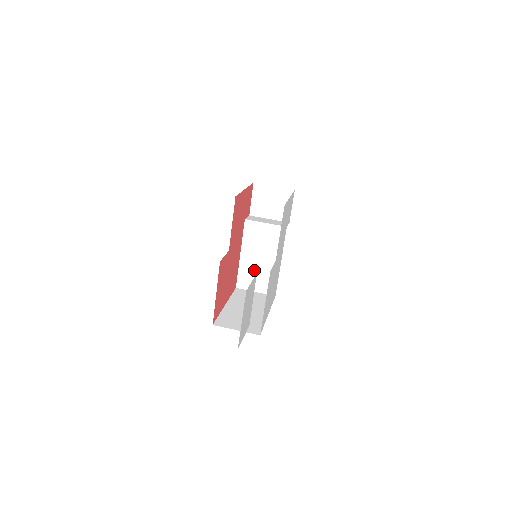
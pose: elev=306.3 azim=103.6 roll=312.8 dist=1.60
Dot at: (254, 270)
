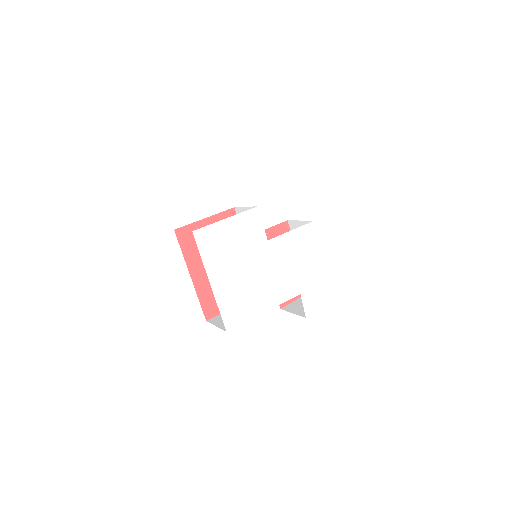
Dot at: occluded
